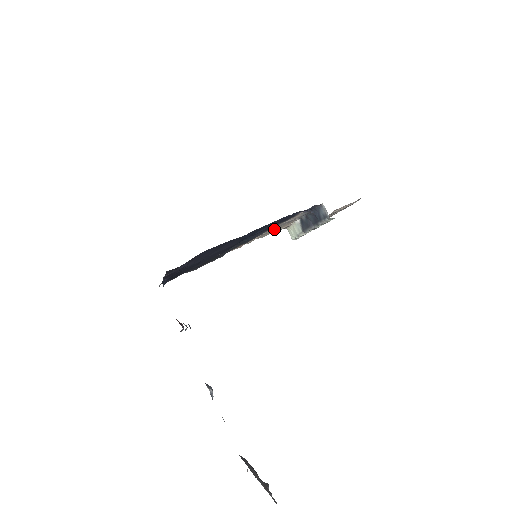
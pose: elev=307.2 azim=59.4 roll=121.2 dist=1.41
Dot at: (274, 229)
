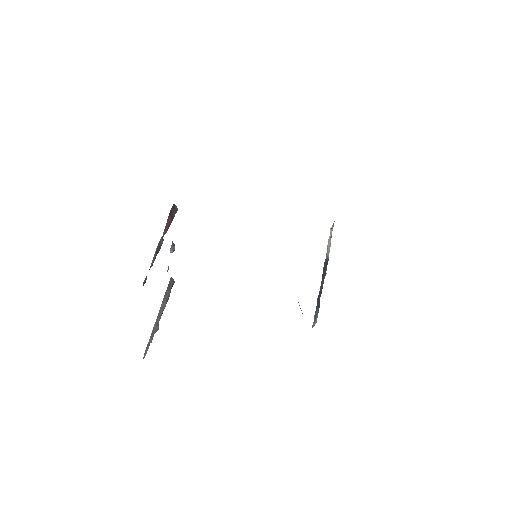
Dot at: occluded
